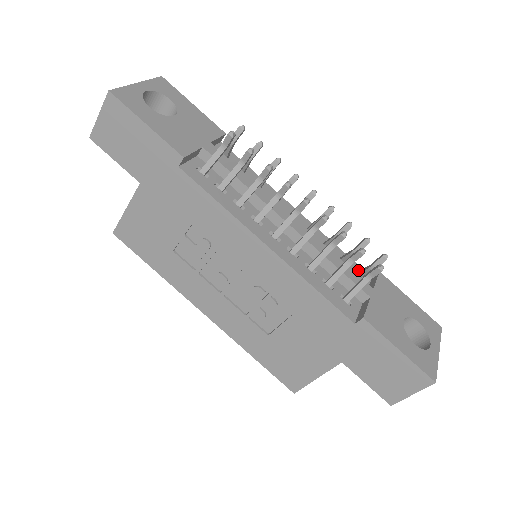
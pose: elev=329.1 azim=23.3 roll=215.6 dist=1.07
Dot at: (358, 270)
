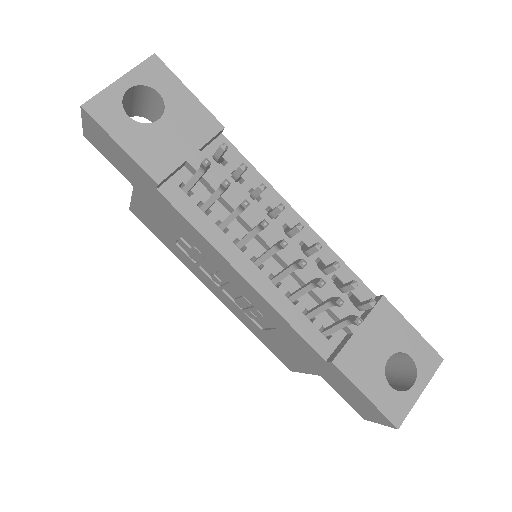
Dot at: (359, 289)
